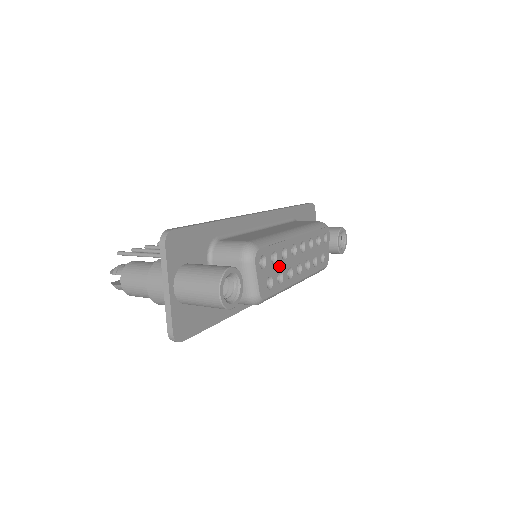
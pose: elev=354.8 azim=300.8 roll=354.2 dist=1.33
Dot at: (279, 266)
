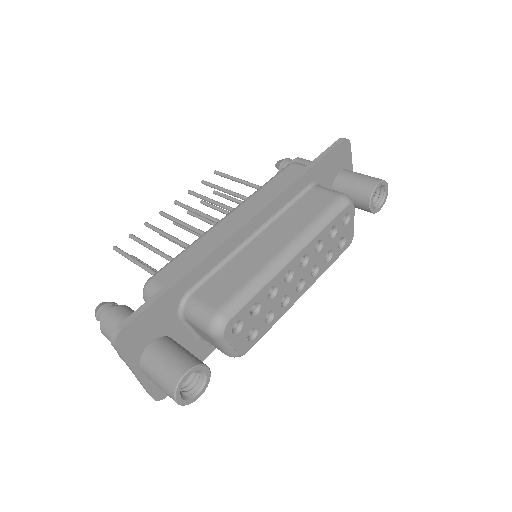
Dot at: (265, 309)
